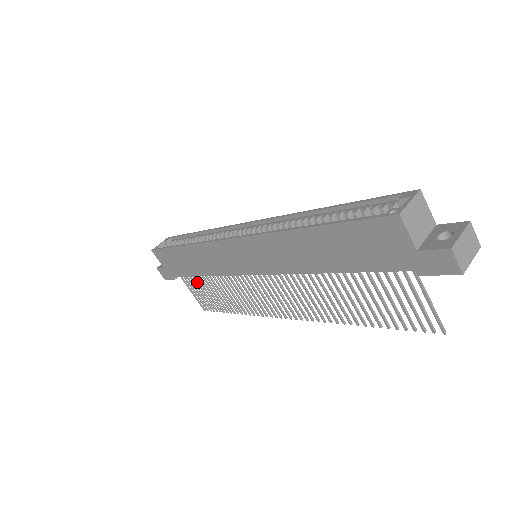
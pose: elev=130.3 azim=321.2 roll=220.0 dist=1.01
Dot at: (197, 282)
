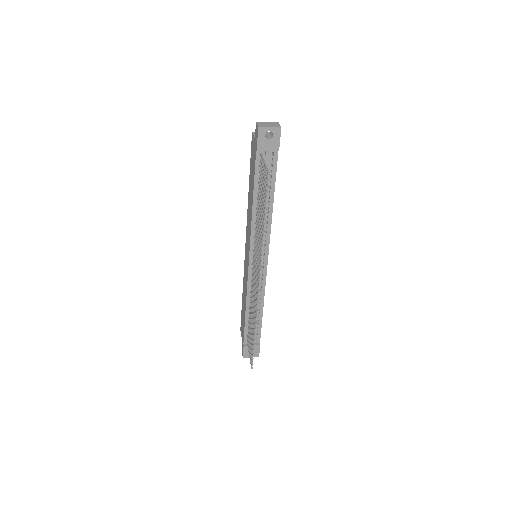
Dot at: occluded
